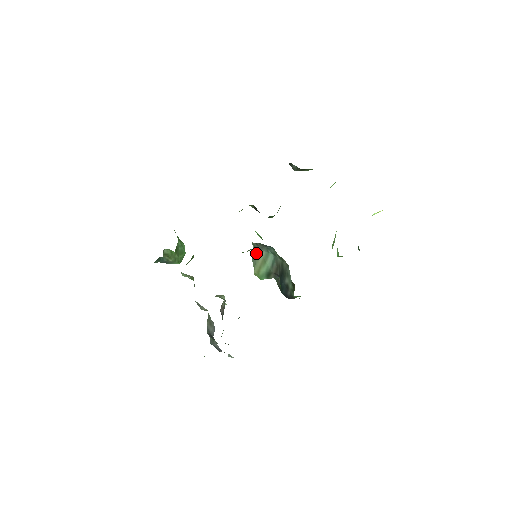
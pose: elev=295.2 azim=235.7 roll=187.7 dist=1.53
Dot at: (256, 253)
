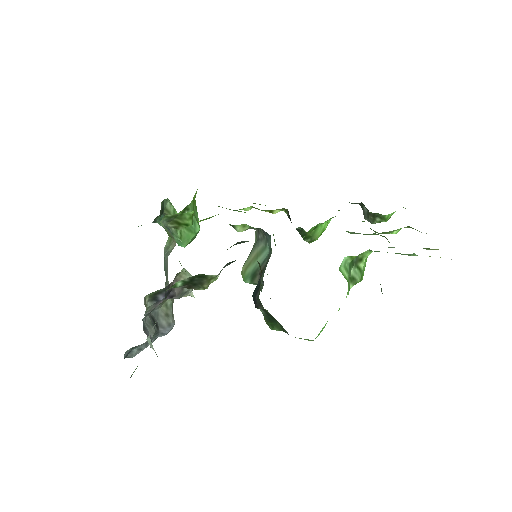
Dot at: (254, 245)
